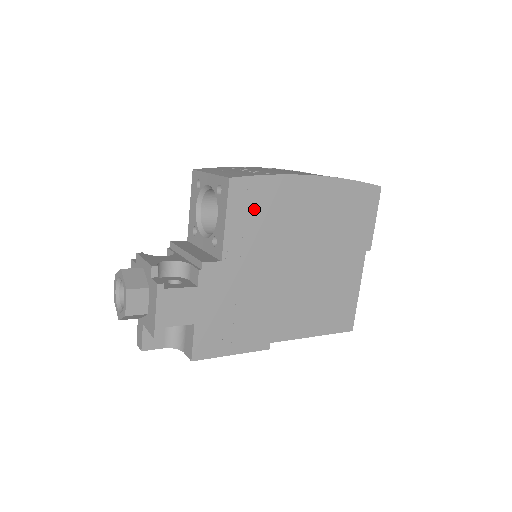
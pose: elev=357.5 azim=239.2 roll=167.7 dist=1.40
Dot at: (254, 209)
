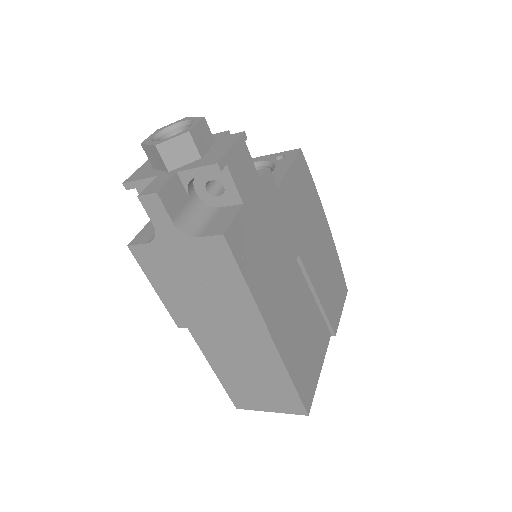
Dot at: (302, 188)
